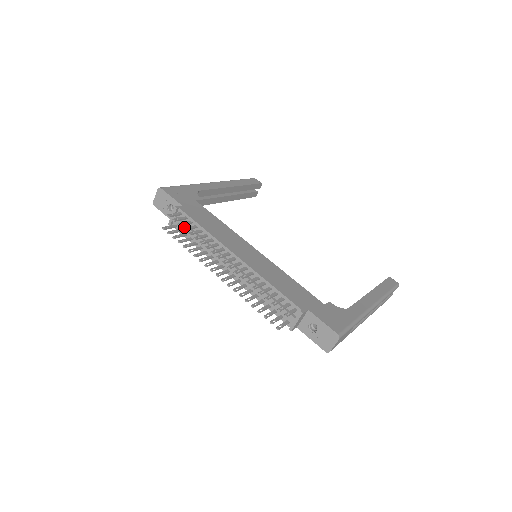
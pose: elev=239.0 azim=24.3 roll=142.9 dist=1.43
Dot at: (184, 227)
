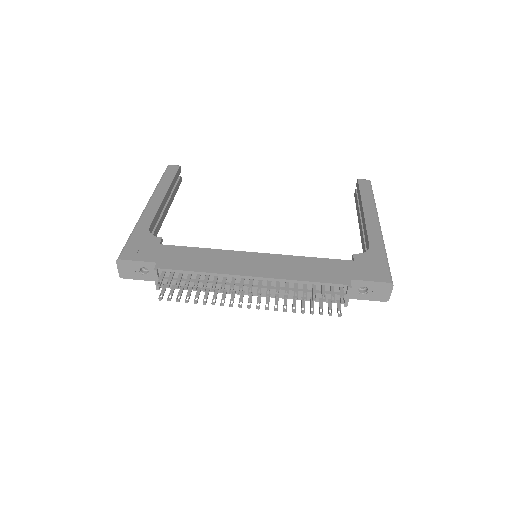
Dot at: occluded
